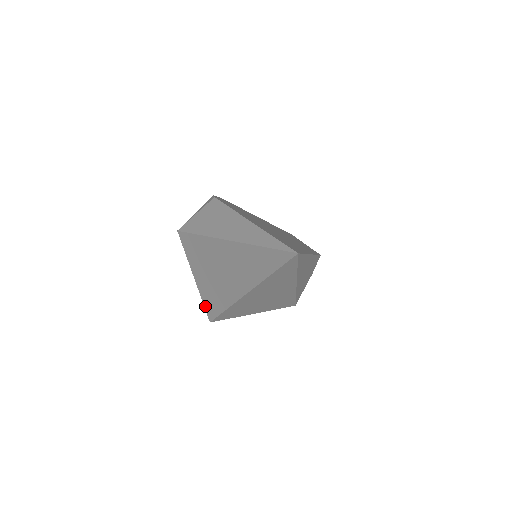
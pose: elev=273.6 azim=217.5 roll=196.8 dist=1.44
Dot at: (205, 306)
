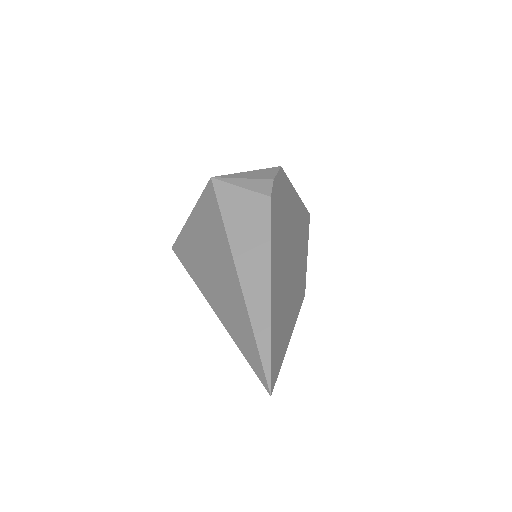
Dot at: (178, 239)
